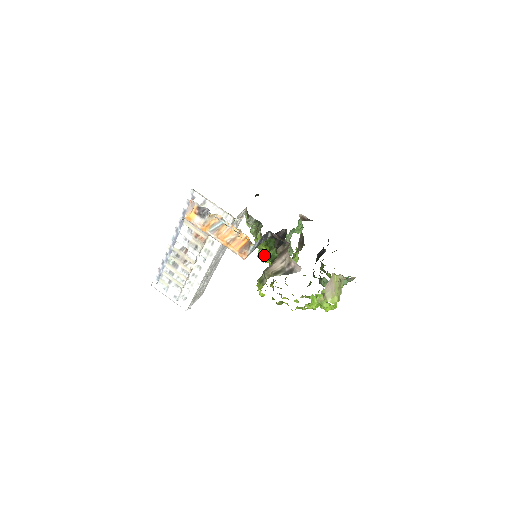
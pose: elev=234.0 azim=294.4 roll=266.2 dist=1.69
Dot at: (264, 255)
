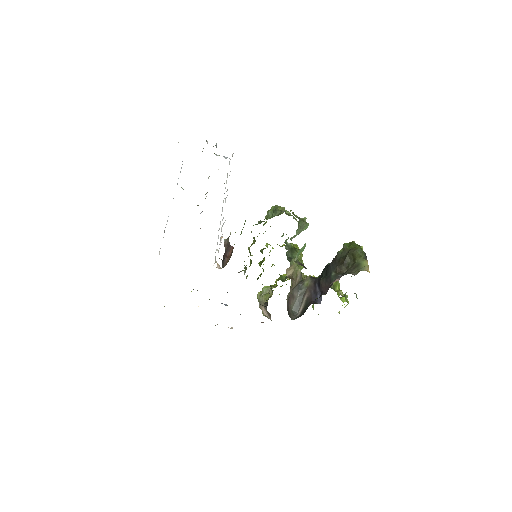
Dot at: occluded
